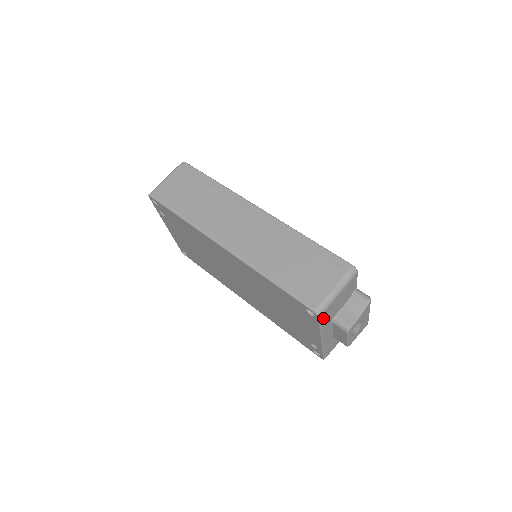
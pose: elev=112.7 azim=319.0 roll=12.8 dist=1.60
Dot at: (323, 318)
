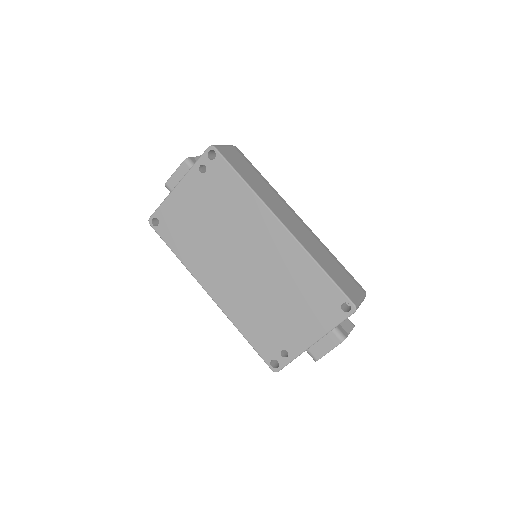
Dot at: occluded
